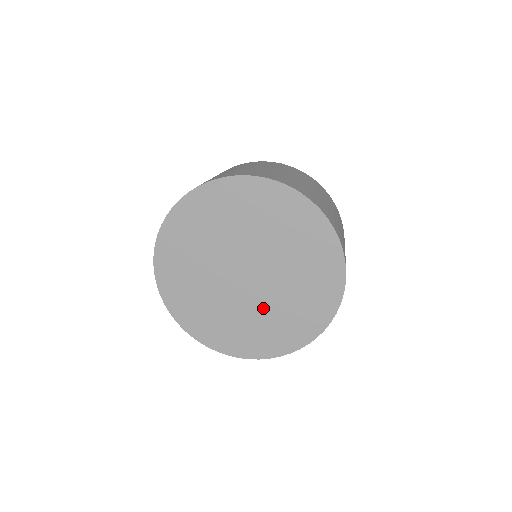
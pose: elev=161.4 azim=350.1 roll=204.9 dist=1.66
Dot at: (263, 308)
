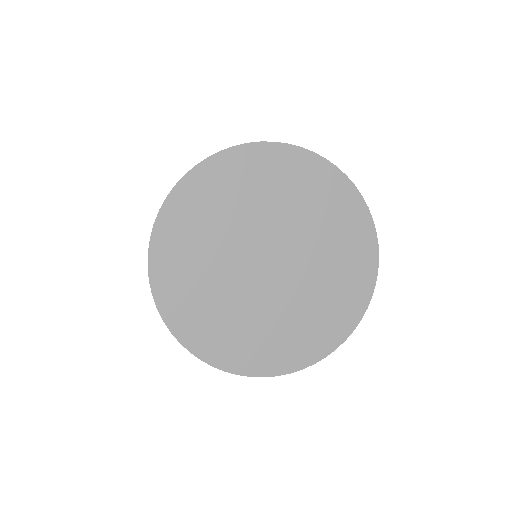
Dot at: (259, 309)
